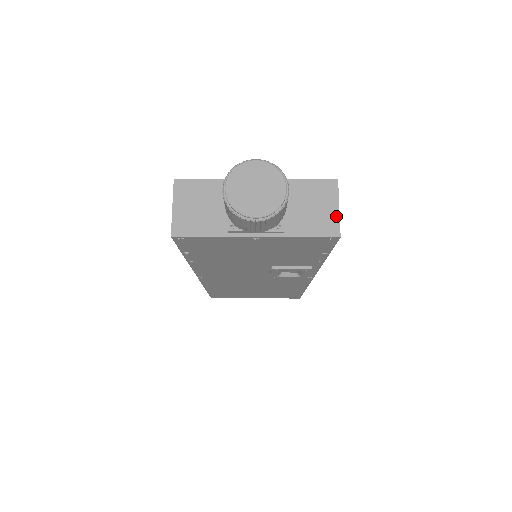
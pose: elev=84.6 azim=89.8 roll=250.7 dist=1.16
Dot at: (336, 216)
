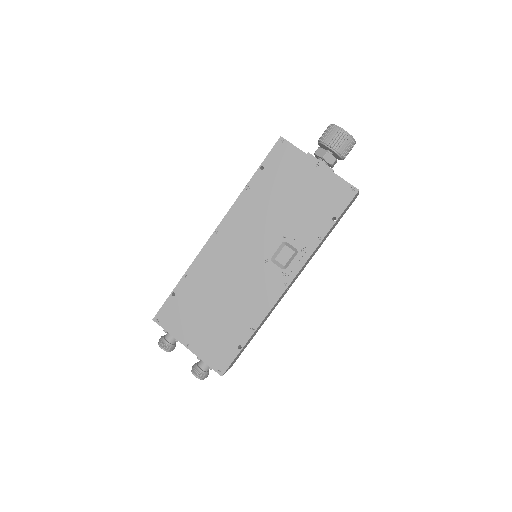
Dot at: occluded
